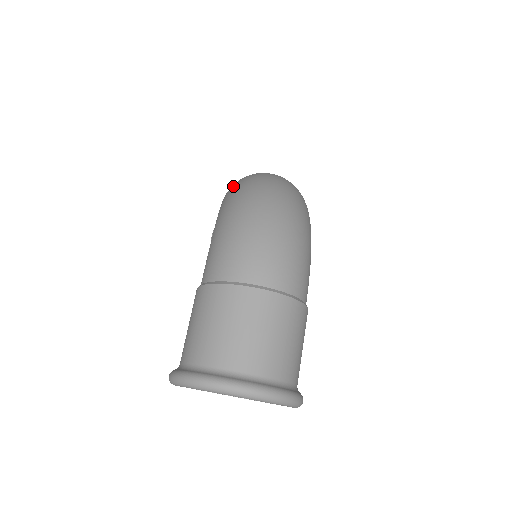
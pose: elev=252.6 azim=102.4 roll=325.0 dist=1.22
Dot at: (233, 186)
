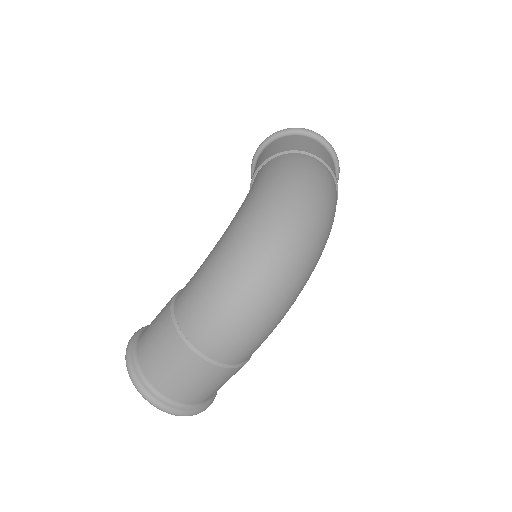
Dot at: (258, 206)
